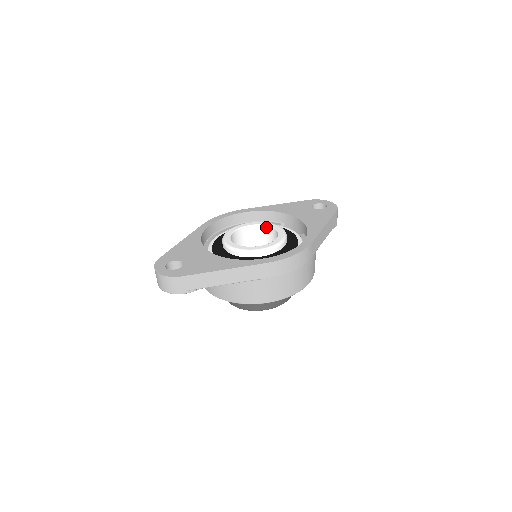
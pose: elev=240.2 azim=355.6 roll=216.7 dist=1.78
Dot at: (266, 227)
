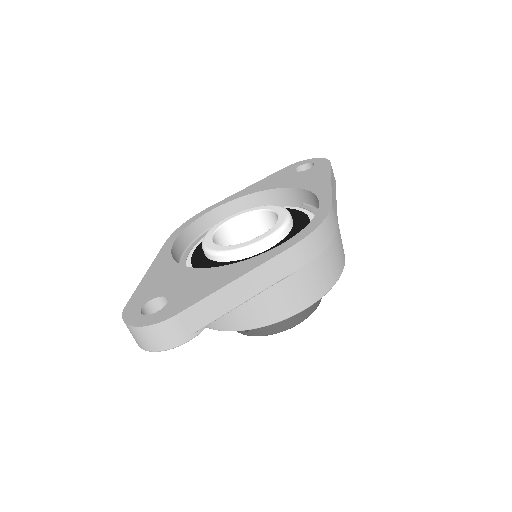
Dot at: (253, 214)
